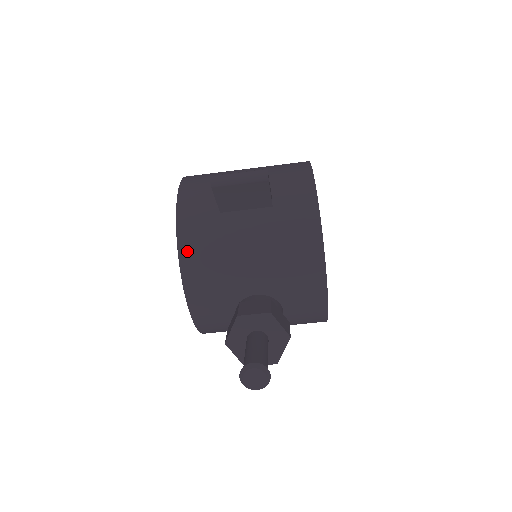
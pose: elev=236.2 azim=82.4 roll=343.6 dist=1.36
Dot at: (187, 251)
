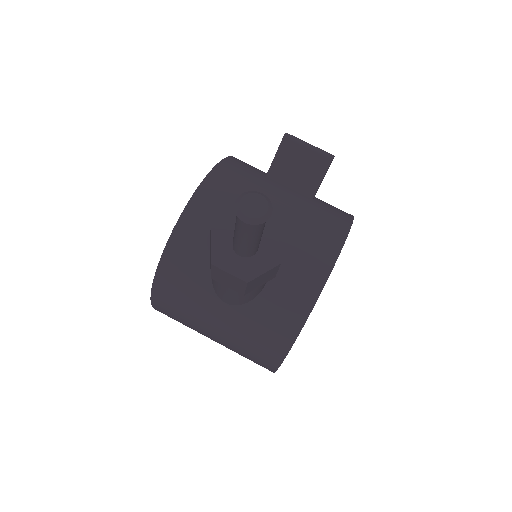
Dot at: (221, 173)
